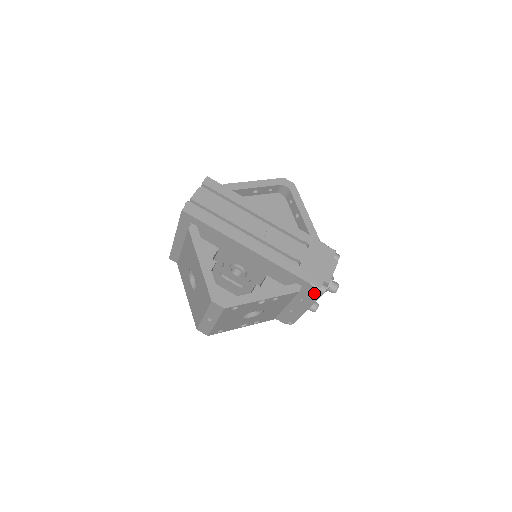
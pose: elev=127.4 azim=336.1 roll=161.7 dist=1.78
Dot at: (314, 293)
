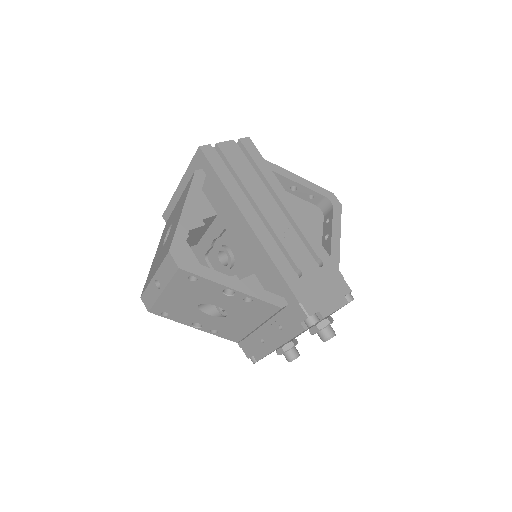
Dot at: (299, 321)
